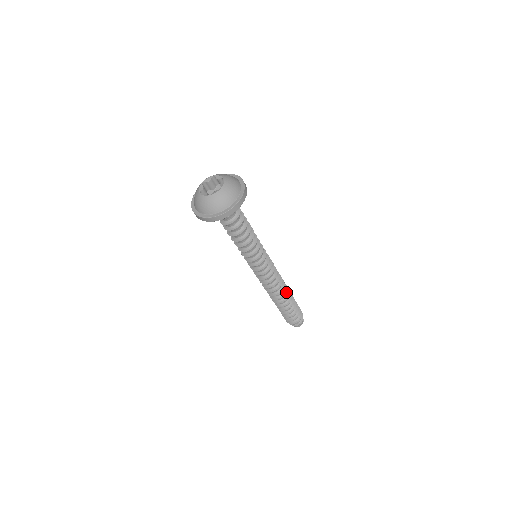
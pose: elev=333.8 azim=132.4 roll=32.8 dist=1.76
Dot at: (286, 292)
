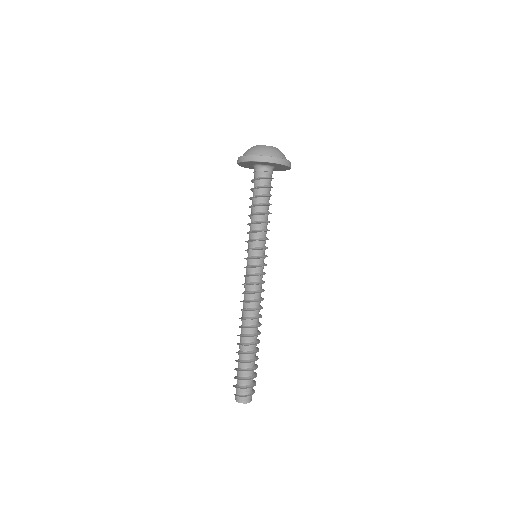
Dot at: (257, 332)
